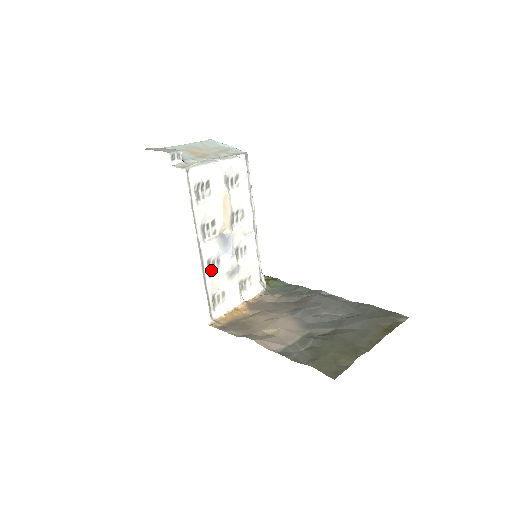
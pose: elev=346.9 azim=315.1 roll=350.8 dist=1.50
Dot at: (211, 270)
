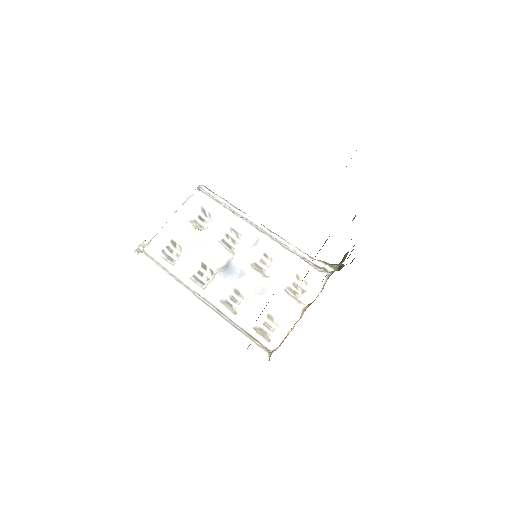
Dot at: (235, 306)
